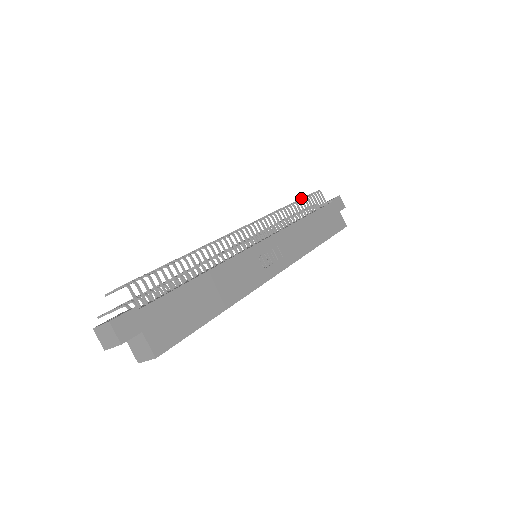
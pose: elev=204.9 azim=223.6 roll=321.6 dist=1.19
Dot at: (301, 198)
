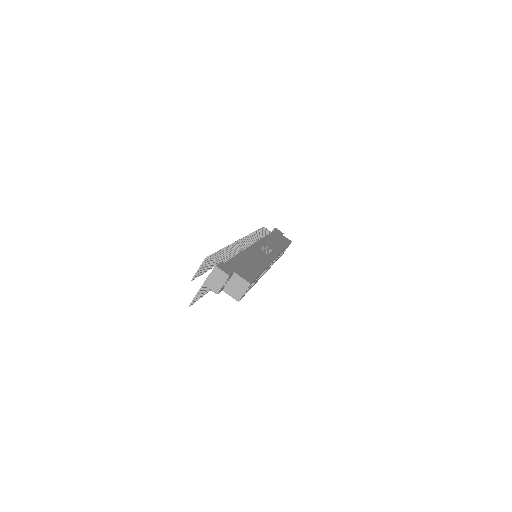
Dot at: occluded
